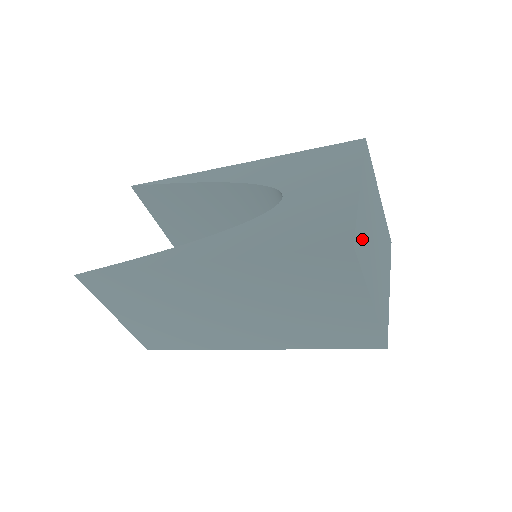
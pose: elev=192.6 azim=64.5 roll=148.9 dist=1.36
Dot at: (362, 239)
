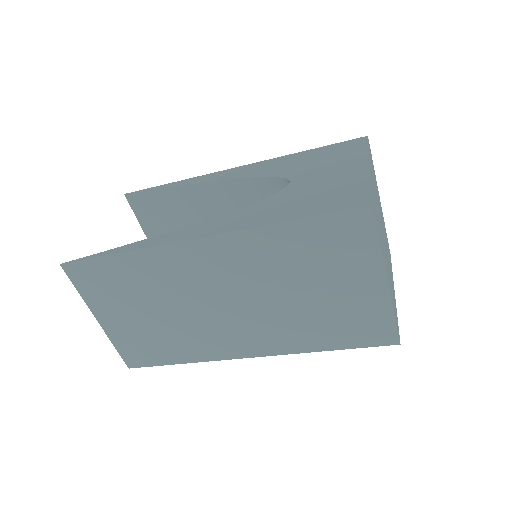
Dot at: (376, 212)
